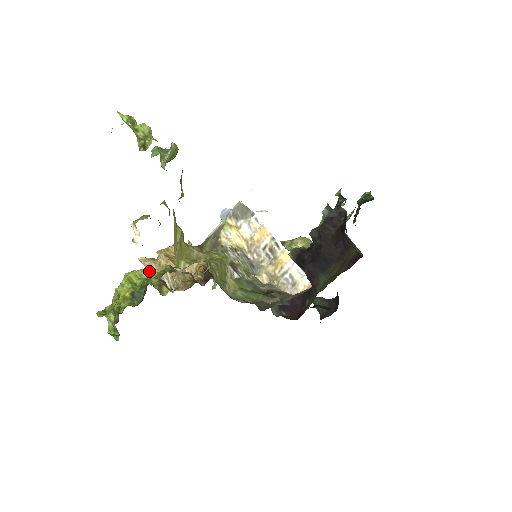
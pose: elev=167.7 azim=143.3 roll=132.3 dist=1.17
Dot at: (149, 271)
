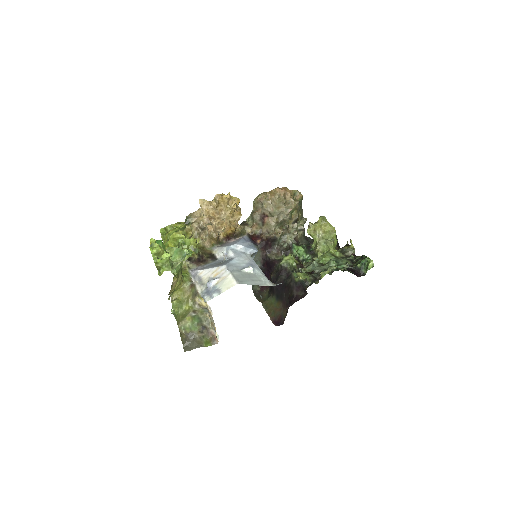
Dot at: occluded
